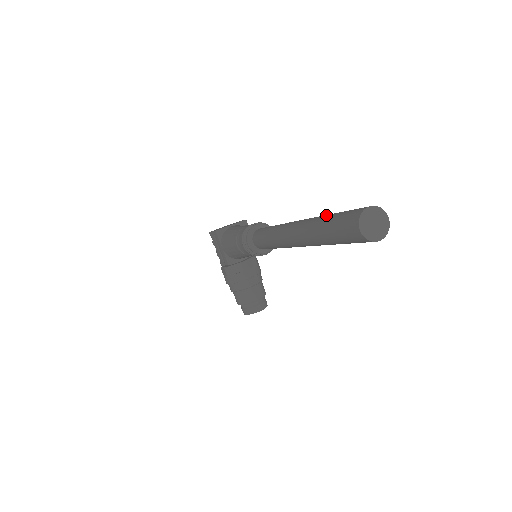
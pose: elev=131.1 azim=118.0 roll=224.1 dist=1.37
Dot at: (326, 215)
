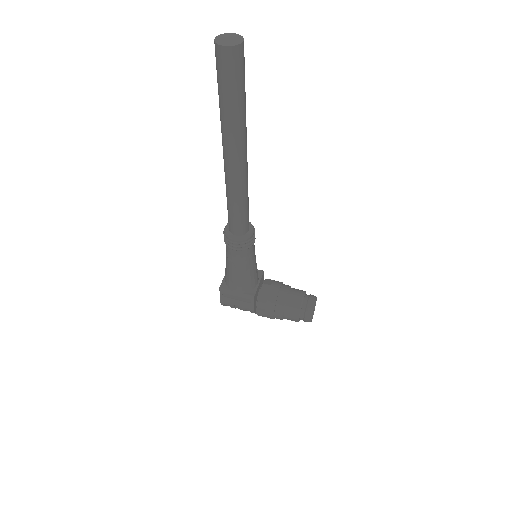
Dot at: (219, 103)
